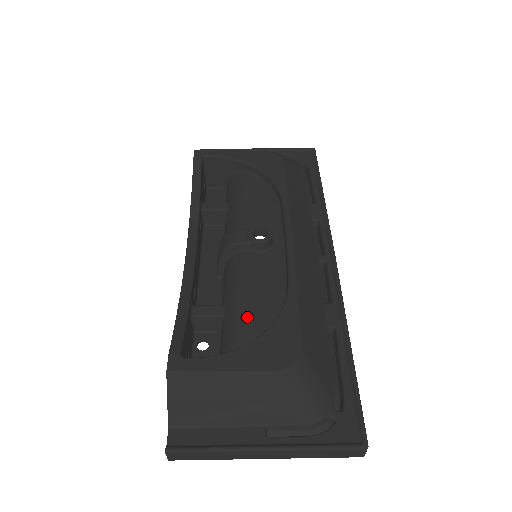
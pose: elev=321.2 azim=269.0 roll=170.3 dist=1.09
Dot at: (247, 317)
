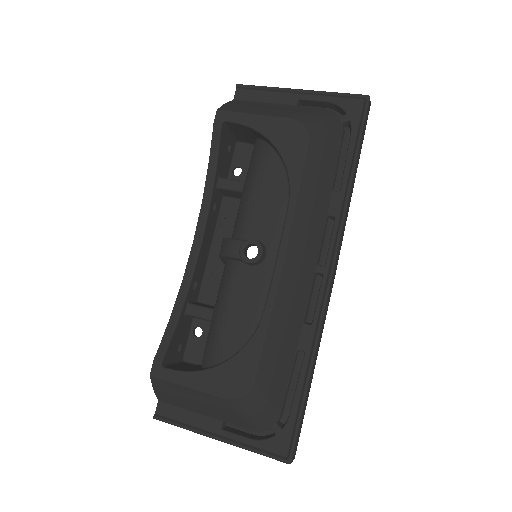
Dot at: (223, 335)
